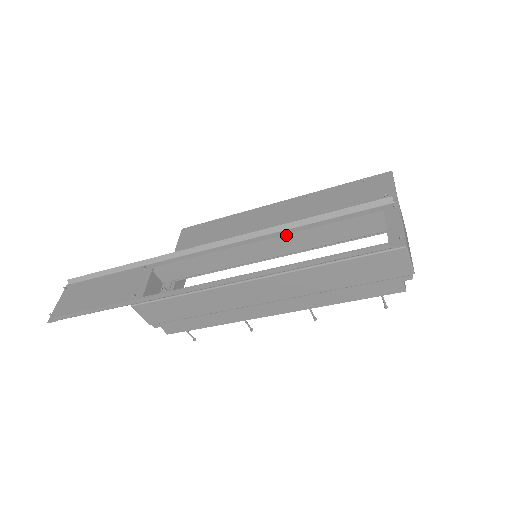
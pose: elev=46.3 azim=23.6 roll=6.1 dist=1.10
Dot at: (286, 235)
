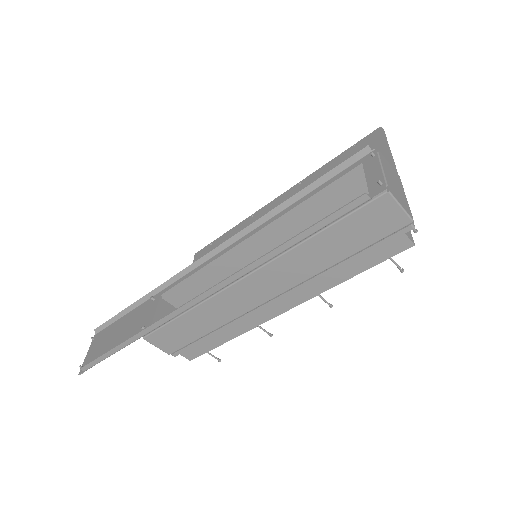
Dot at: (276, 224)
